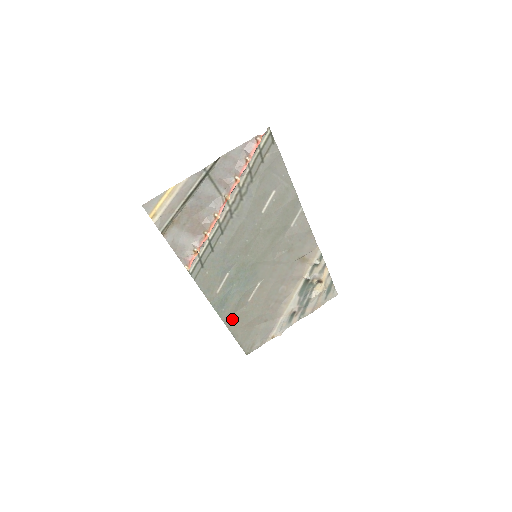
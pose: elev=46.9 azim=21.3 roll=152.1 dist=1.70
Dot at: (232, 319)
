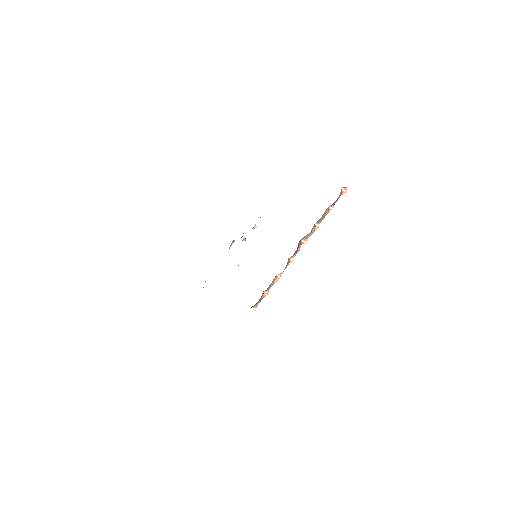
Dot at: occluded
